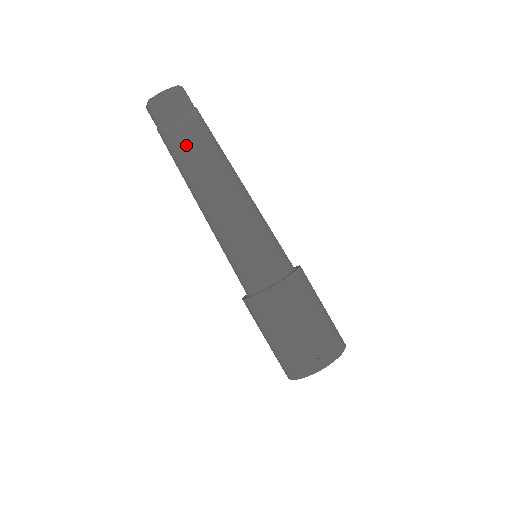
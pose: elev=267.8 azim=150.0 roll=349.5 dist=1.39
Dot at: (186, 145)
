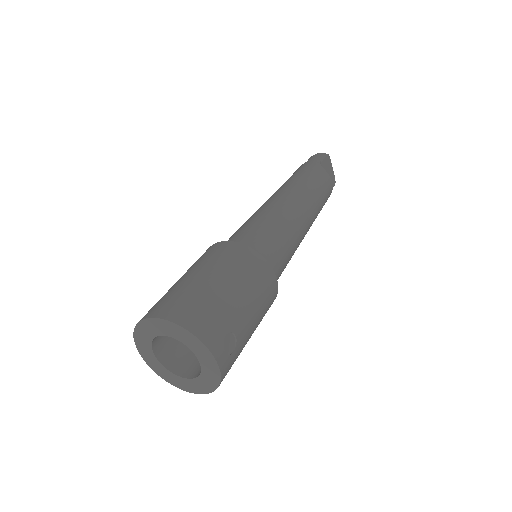
Dot at: (324, 182)
